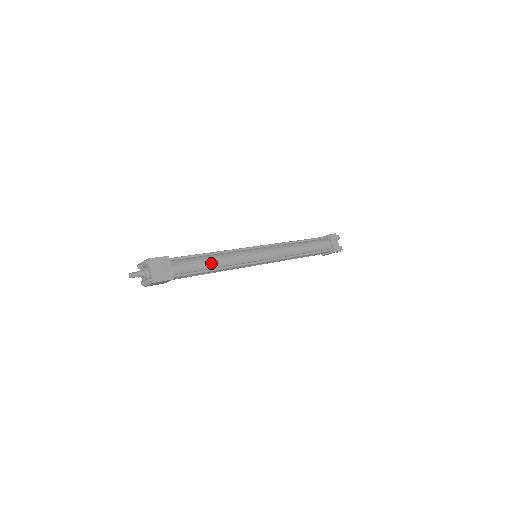
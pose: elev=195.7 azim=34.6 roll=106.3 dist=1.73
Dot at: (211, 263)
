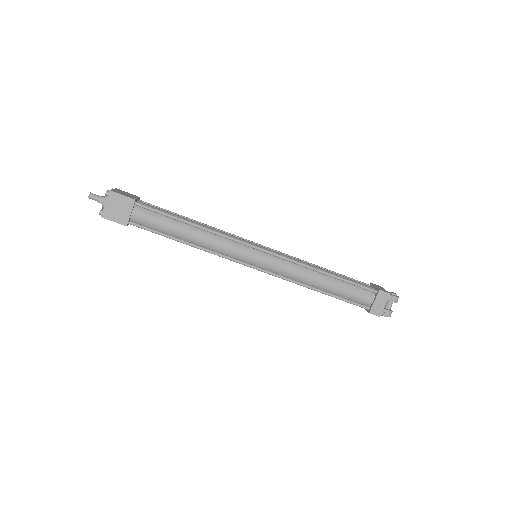
Dot at: (184, 233)
